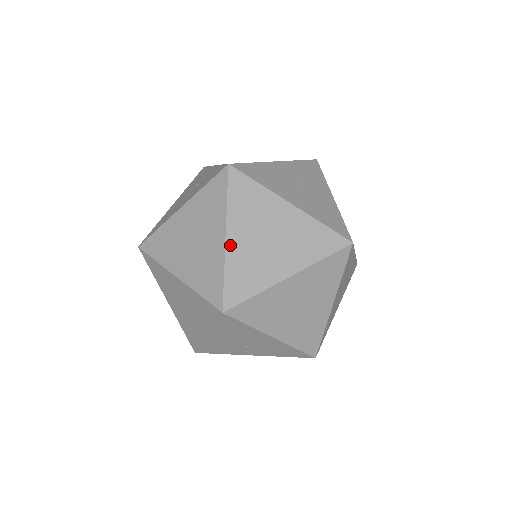
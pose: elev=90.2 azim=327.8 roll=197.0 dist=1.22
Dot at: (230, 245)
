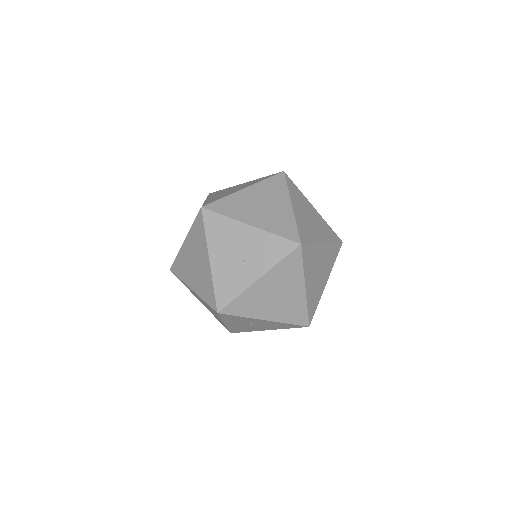
Dot at: (208, 199)
